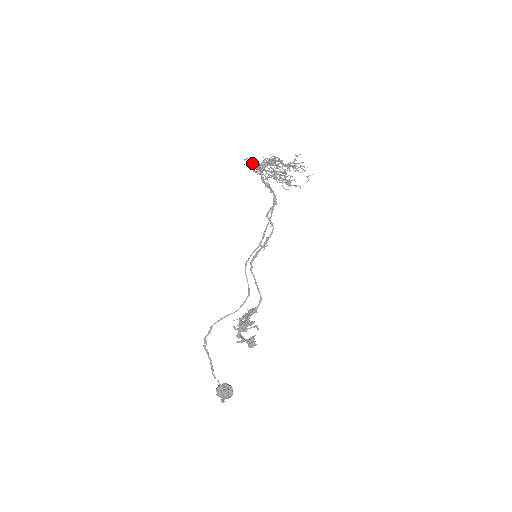
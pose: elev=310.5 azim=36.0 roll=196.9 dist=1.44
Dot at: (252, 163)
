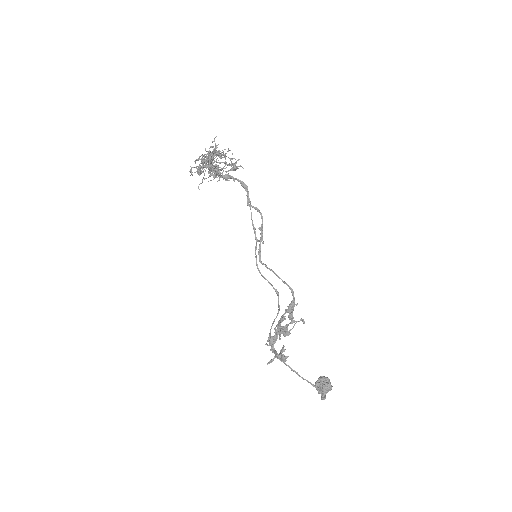
Dot at: (198, 168)
